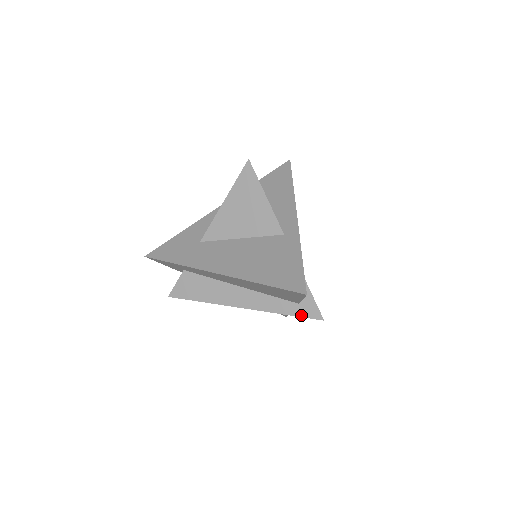
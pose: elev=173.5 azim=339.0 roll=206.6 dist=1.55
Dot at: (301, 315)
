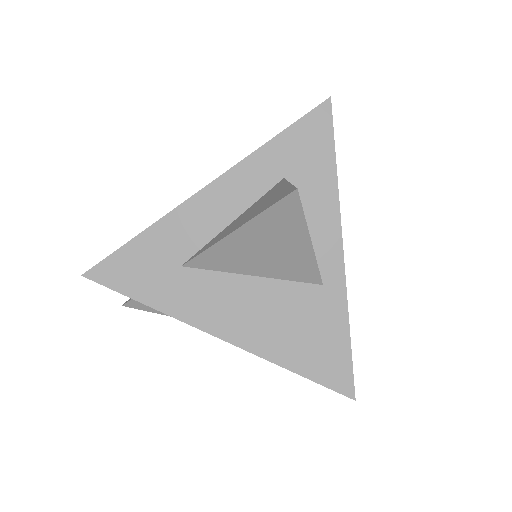
Dot at: occluded
